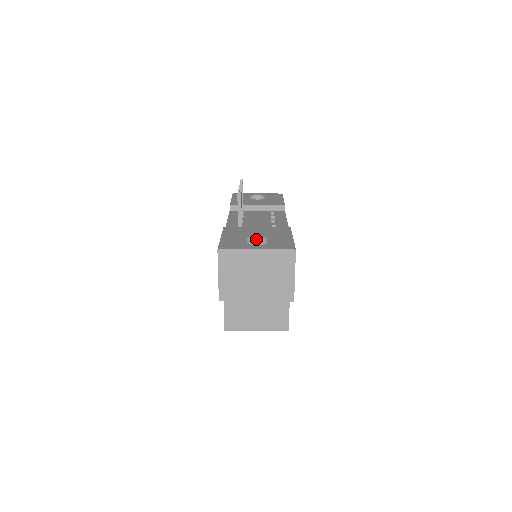
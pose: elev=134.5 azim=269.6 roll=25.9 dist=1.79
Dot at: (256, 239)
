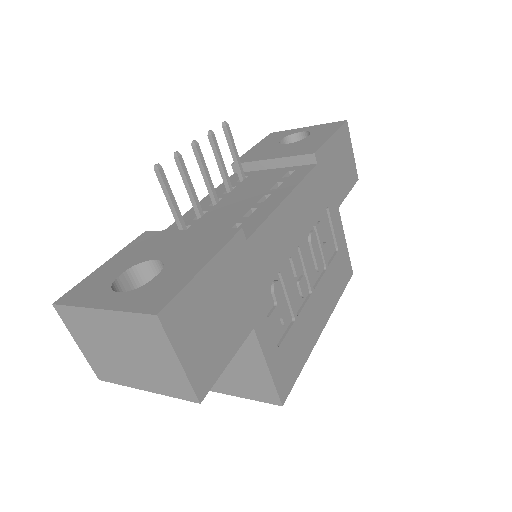
Dot at: (157, 265)
